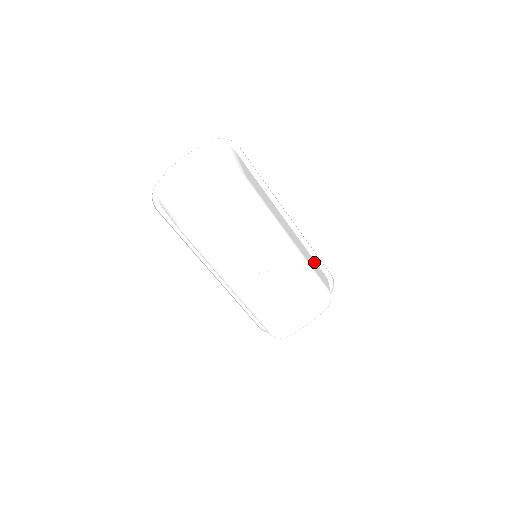
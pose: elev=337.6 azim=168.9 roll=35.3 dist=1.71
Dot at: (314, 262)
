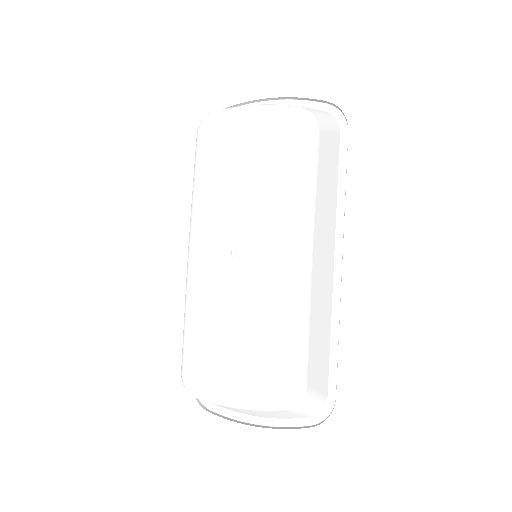
Dot at: (325, 349)
